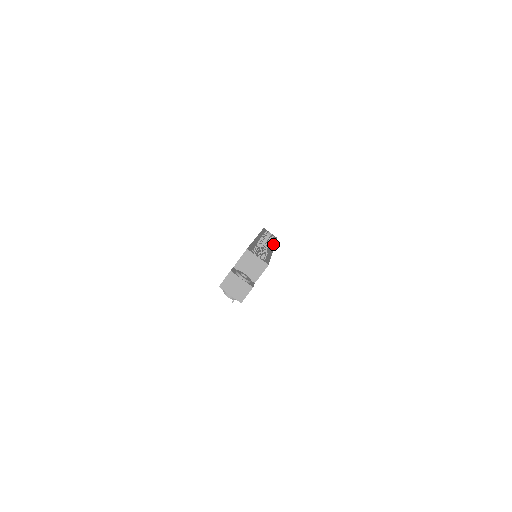
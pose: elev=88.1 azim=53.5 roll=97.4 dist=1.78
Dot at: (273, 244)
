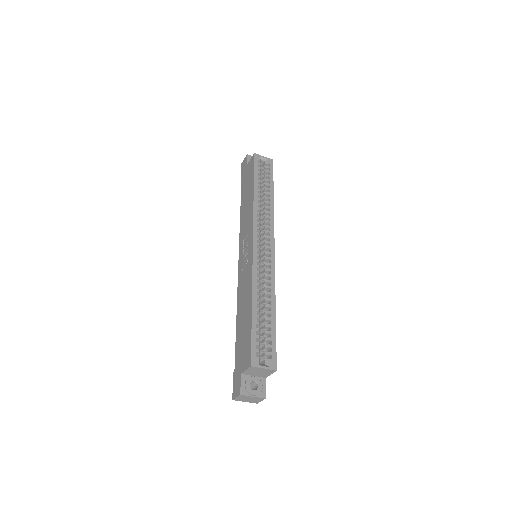
Dot at: (272, 226)
